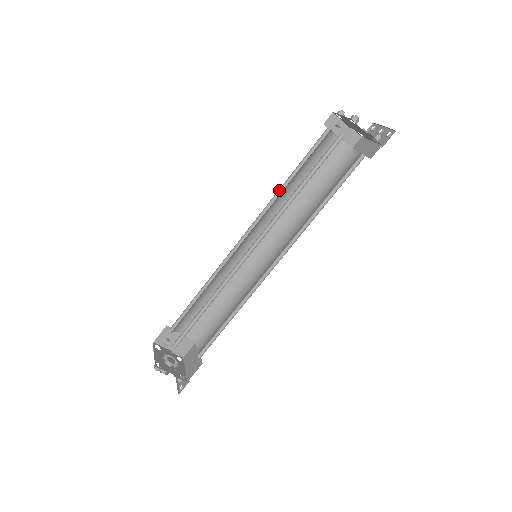
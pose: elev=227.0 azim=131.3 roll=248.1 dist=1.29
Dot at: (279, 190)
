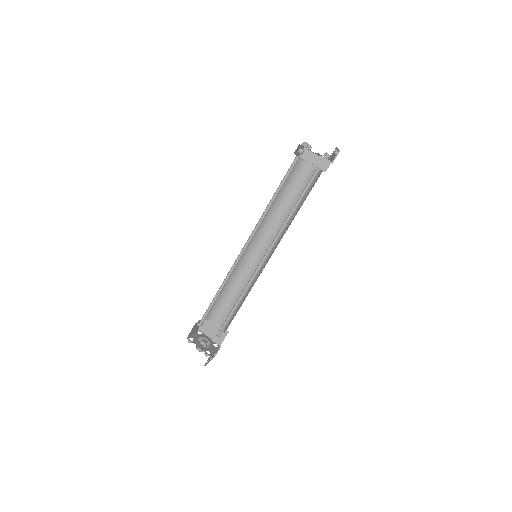
Dot at: (273, 208)
